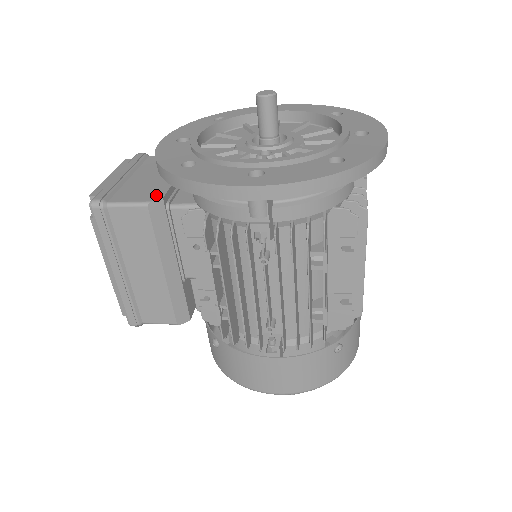
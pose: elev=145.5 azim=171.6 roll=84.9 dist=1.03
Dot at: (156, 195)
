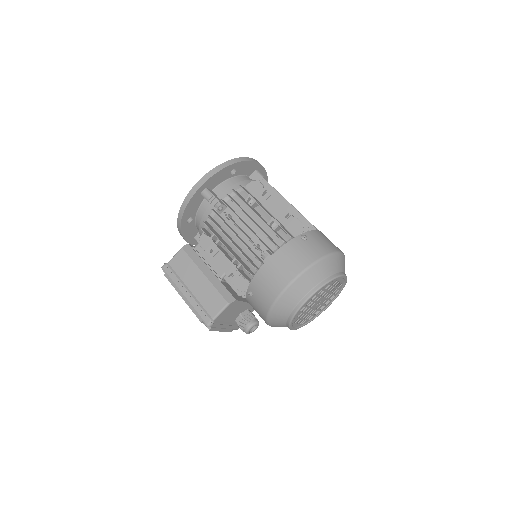
Dot at: occluded
